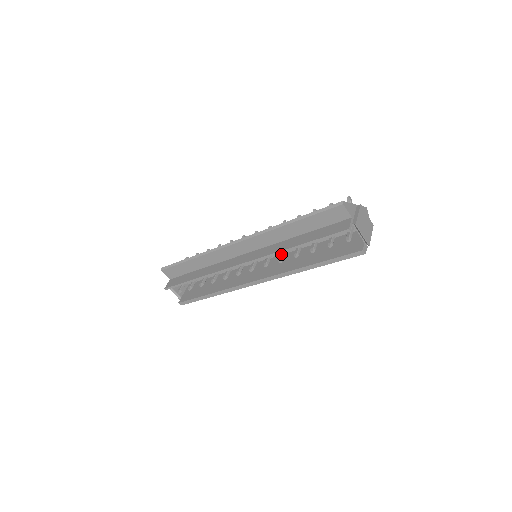
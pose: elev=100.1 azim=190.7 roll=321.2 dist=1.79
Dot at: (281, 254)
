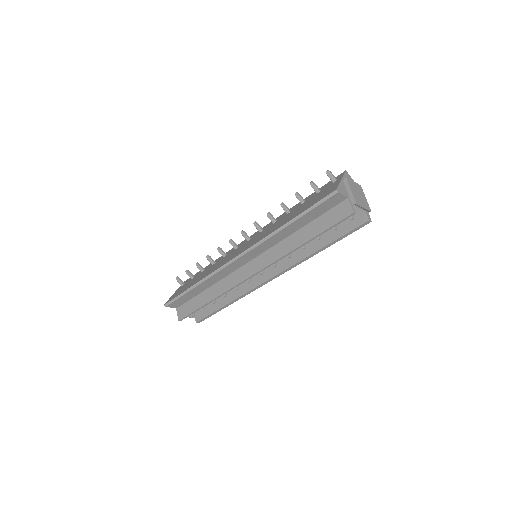
Dot at: occluded
